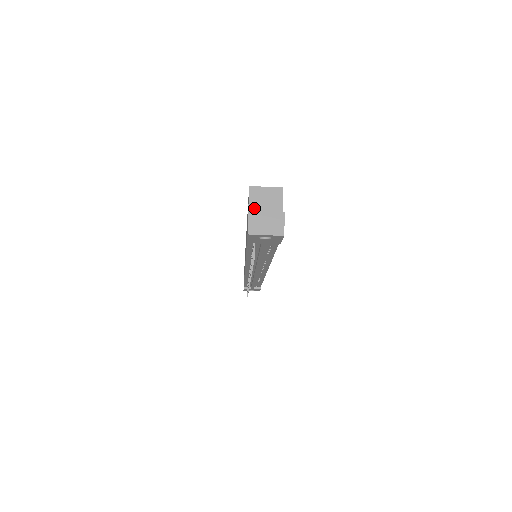
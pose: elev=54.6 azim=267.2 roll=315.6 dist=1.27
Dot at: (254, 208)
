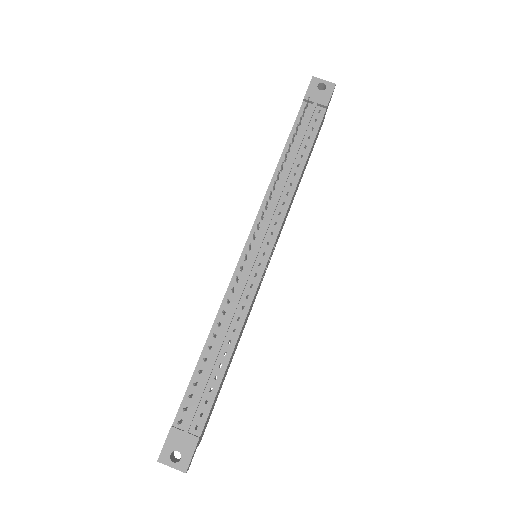
Dot at: occluded
